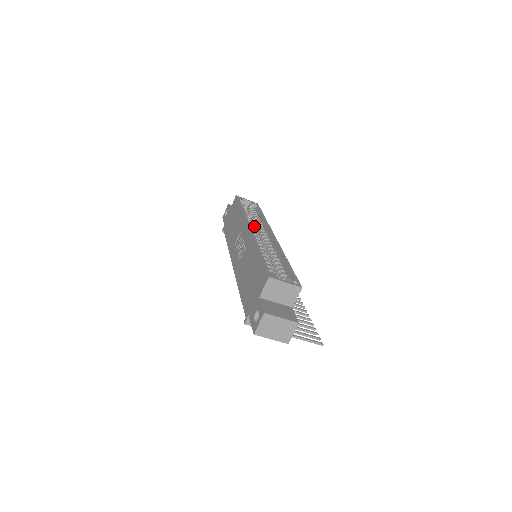
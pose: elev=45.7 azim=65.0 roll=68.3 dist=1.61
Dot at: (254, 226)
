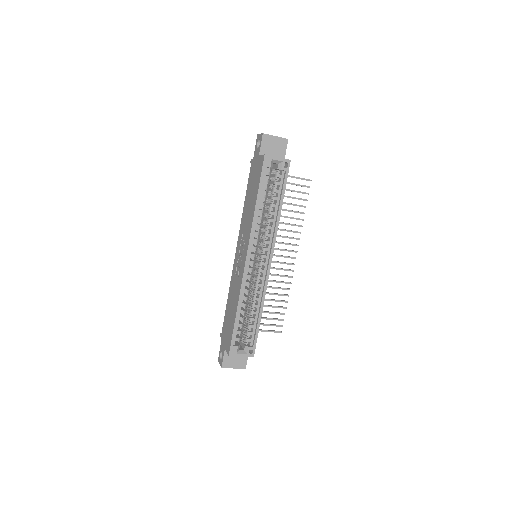
Dot at: (264, 223)
